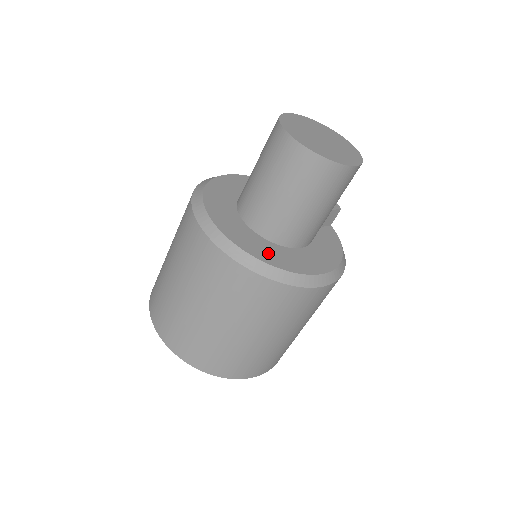
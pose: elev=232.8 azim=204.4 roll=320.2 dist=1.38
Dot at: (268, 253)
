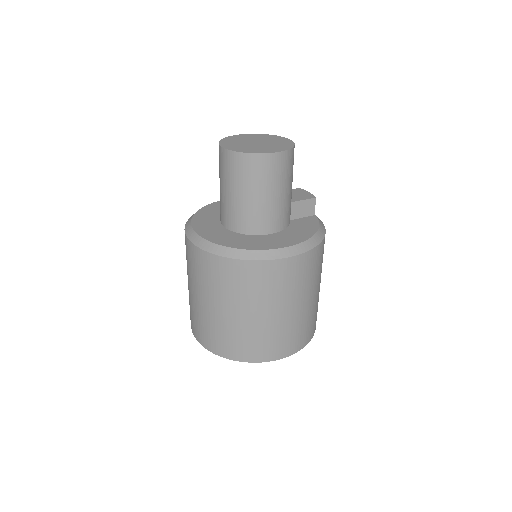
Dot at: (235, 241)
